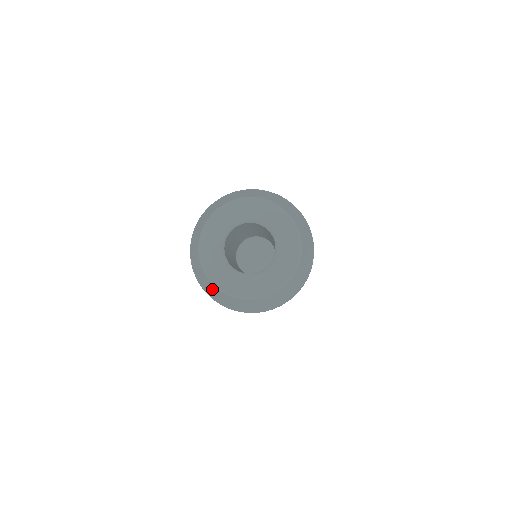
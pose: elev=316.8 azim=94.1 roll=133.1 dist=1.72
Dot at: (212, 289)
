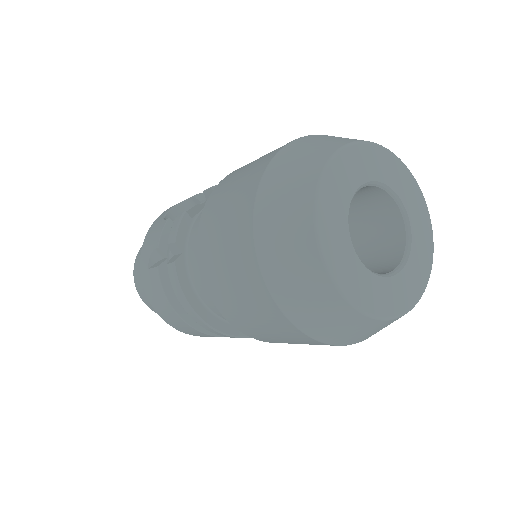
Dot at: (375, 329)
